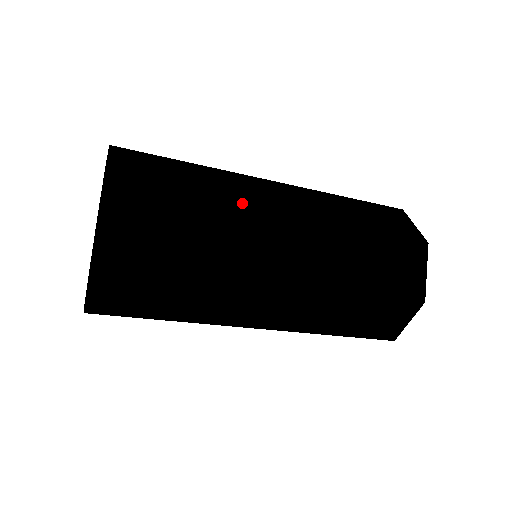
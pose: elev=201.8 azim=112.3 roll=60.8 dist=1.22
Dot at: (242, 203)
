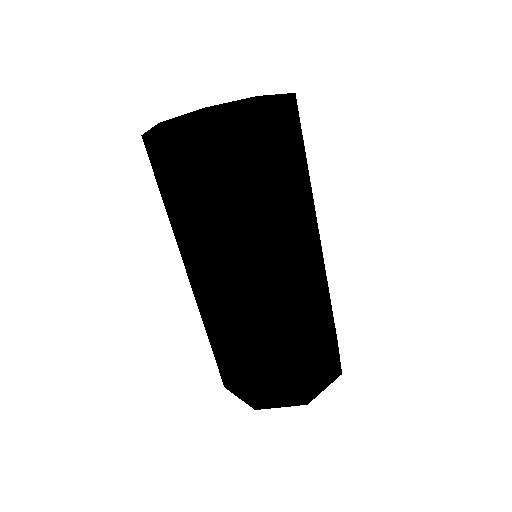
Dot at: occluded
